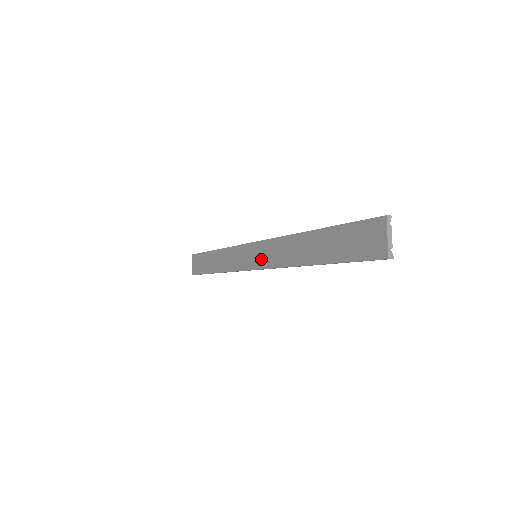
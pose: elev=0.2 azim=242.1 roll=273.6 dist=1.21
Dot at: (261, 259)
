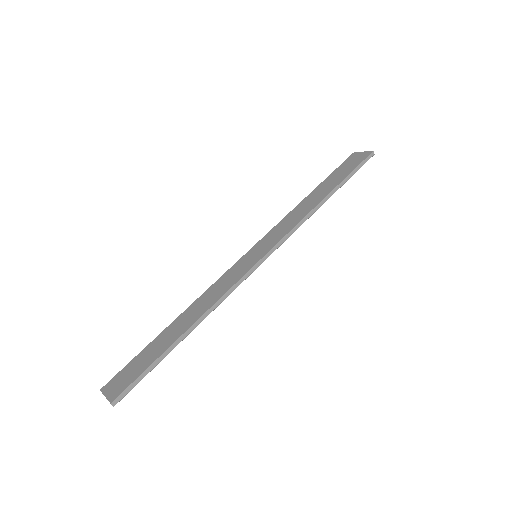
Dot at: (267, 245)
